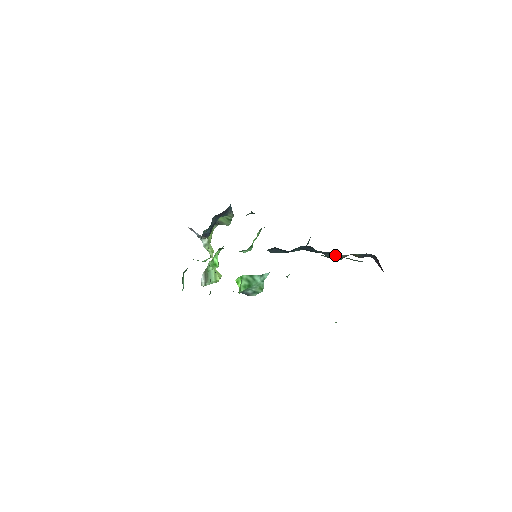
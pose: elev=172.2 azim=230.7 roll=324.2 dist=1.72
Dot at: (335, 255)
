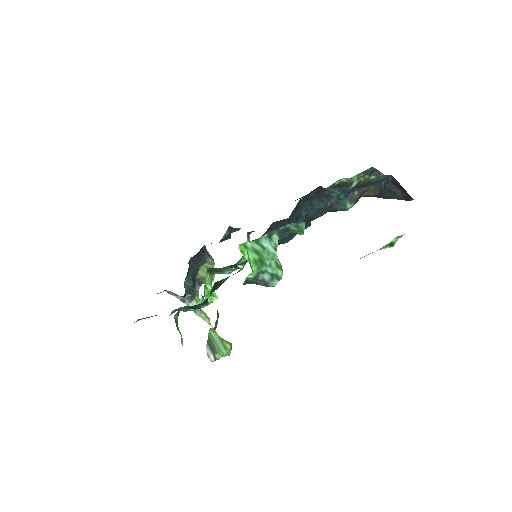
Dot at: (346, 197)
